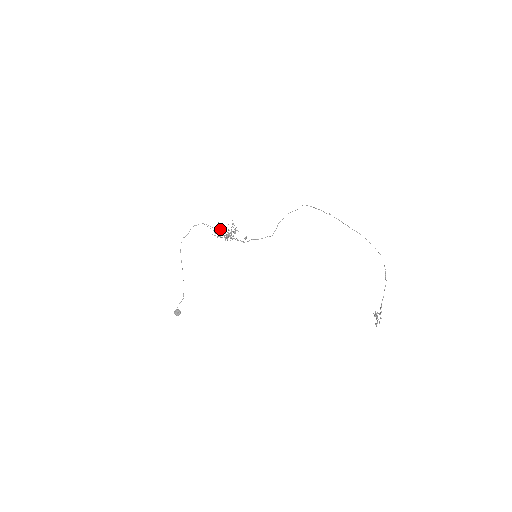
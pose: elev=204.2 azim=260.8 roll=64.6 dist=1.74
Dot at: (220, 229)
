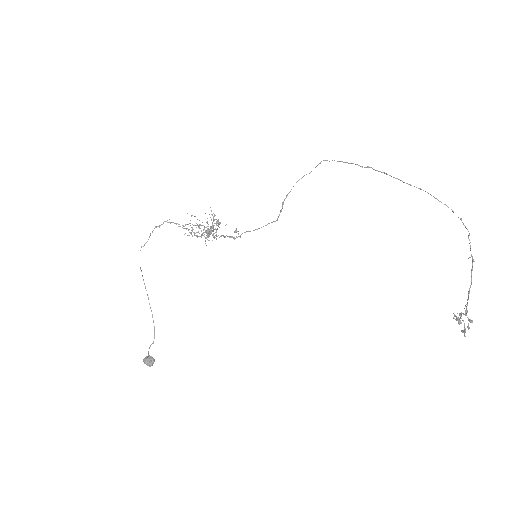
Dot at: (195, 225)
